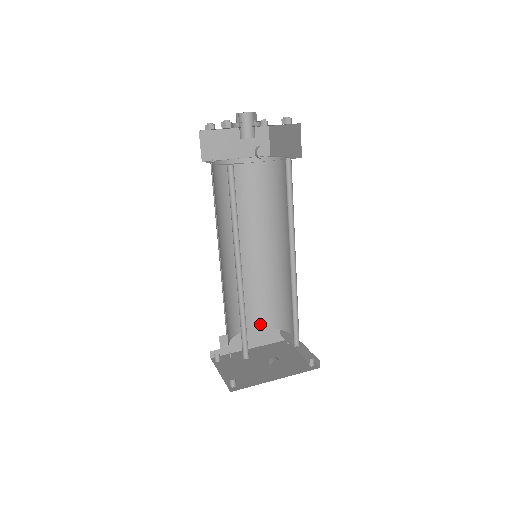
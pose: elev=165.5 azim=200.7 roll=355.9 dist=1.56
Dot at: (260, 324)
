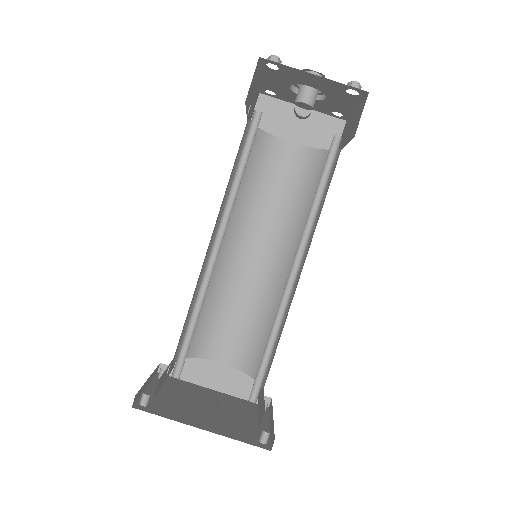
Dot at: (236, 362)
